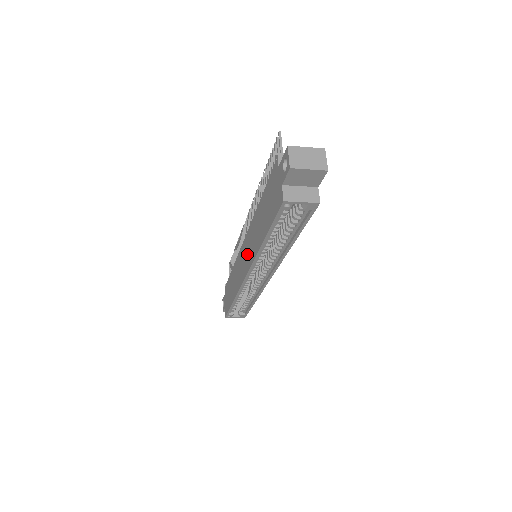
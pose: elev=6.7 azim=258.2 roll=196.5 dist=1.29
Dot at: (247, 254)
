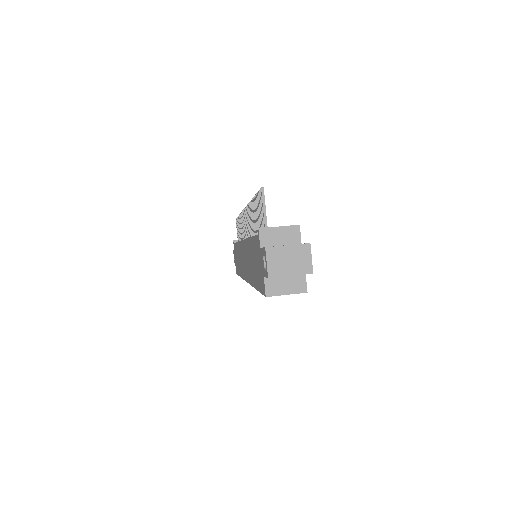
Dot at: (245, 263)
